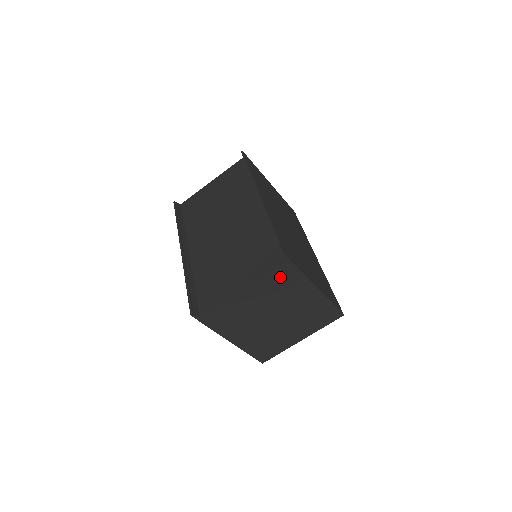
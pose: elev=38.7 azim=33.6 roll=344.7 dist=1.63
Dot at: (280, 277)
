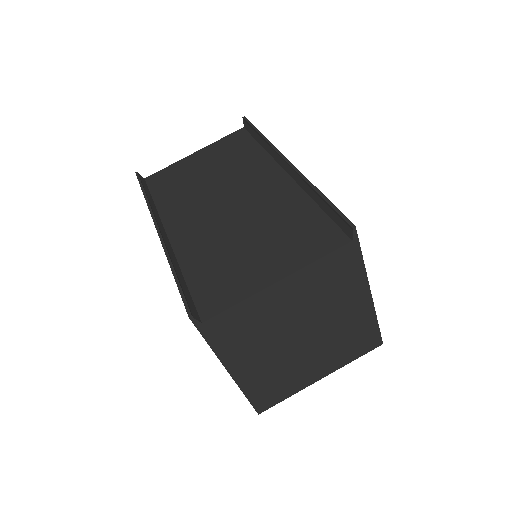
Dot at: (335, 267)
